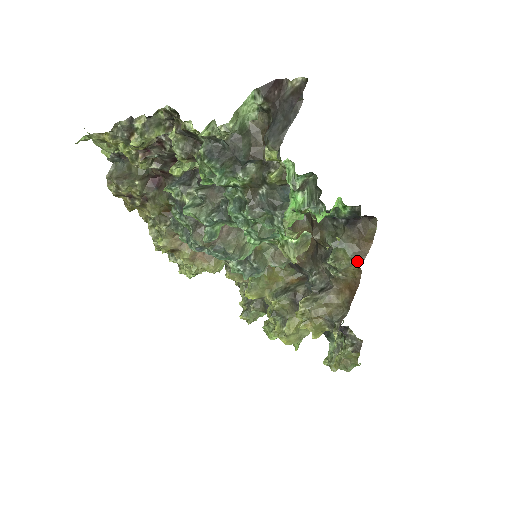
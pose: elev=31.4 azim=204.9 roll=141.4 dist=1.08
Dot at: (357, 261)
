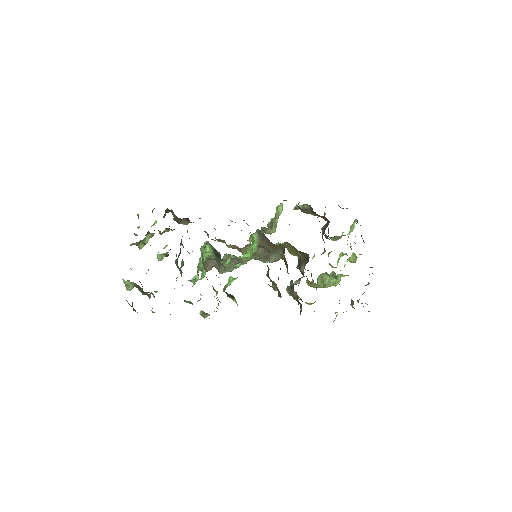
Dot at: (278, 295)
